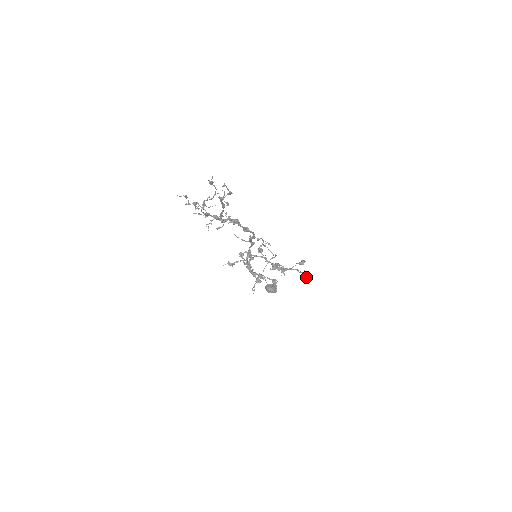
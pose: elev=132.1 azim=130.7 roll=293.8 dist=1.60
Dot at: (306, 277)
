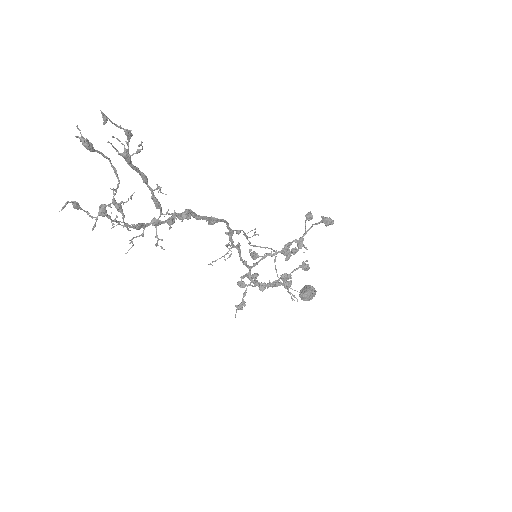
Dot at: (330, 220)
